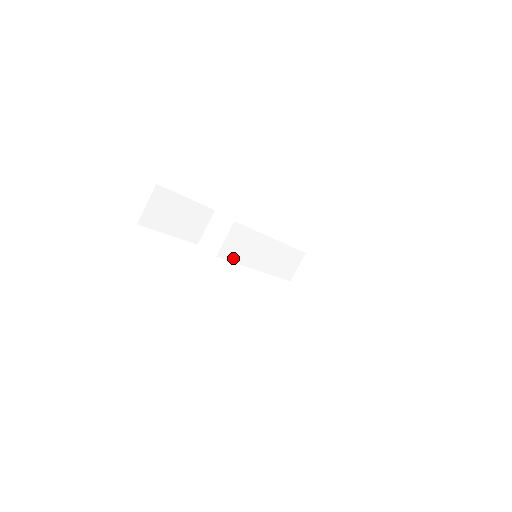
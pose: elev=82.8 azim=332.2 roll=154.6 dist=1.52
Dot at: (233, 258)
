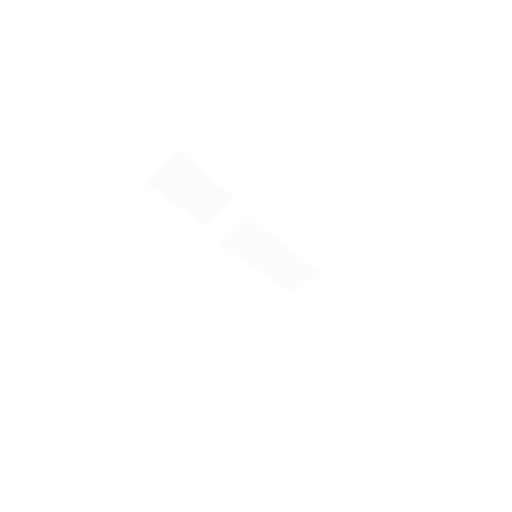
Dot at: (236, 250)
